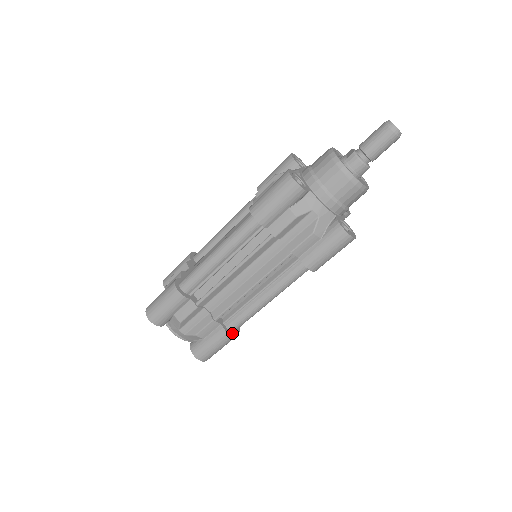
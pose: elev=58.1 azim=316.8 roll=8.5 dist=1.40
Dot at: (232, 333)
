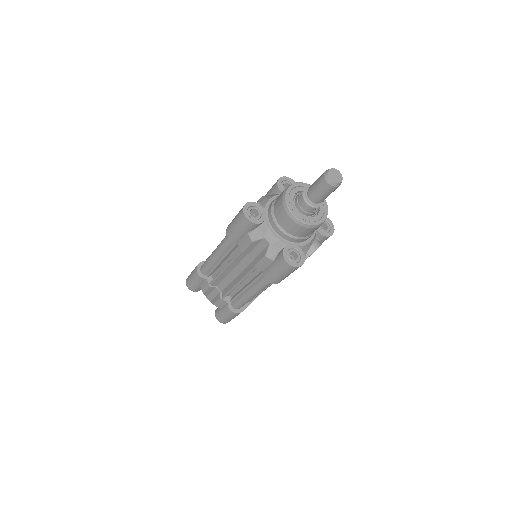
Dot at: (235, 310)
